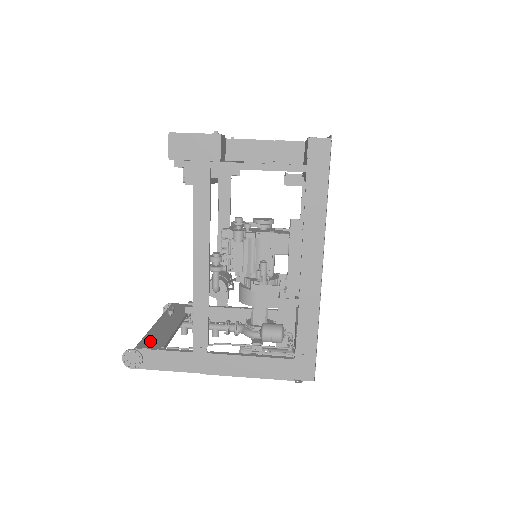
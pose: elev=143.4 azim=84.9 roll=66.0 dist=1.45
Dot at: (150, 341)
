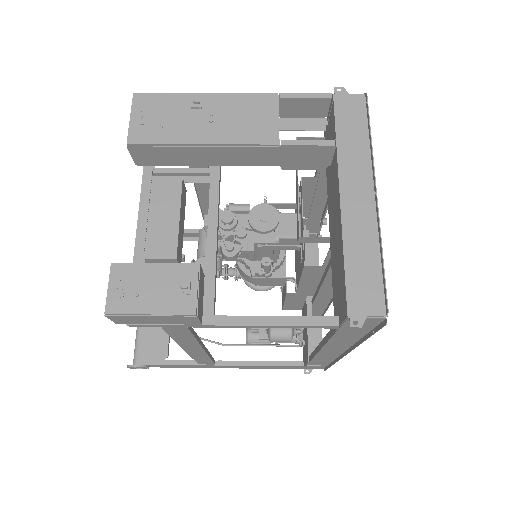
Dot at: (150, 346)
